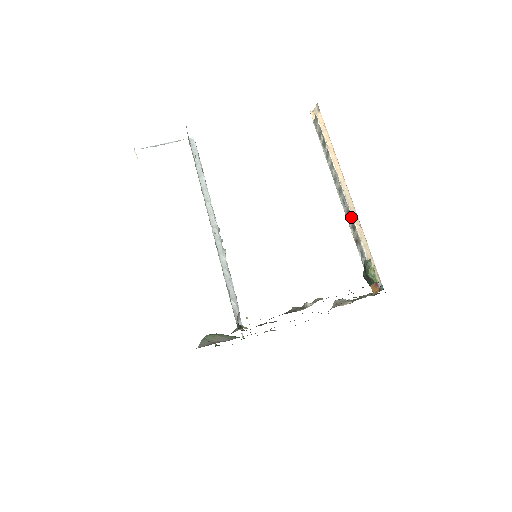
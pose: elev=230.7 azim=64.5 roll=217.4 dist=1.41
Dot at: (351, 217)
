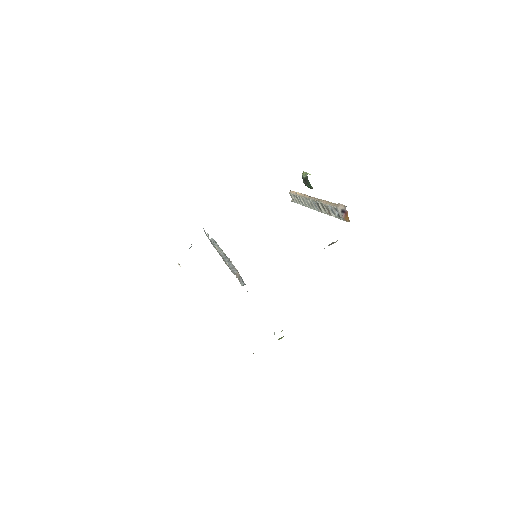
Dot at: (318, 203)
